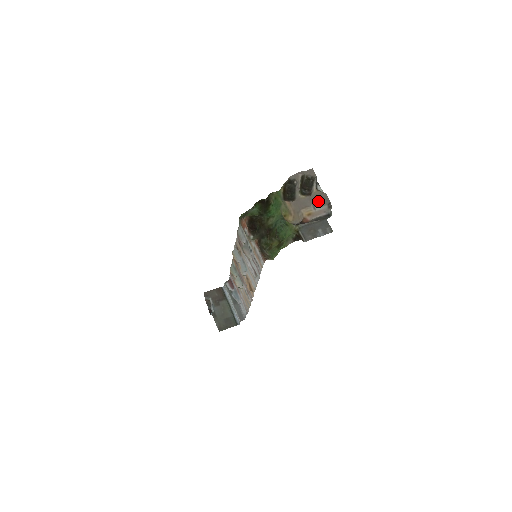
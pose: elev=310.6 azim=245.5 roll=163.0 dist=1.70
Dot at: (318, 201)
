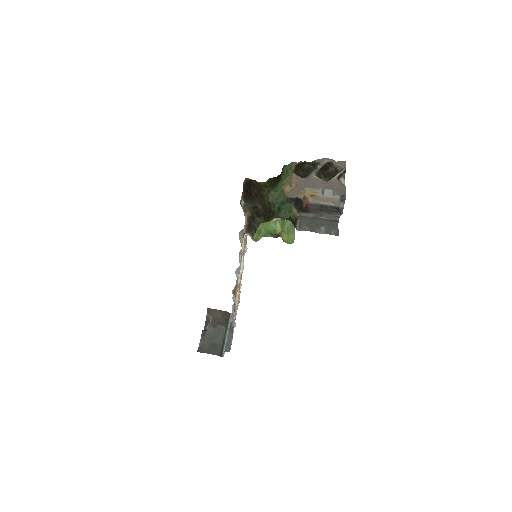
Dot at: (332, 188)
